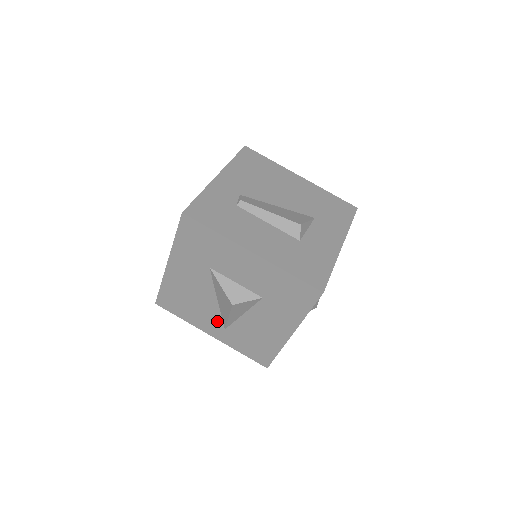
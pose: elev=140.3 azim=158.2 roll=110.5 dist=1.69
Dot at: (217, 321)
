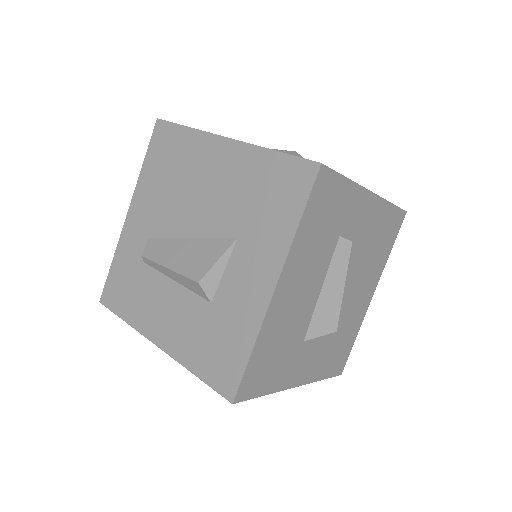
Dot at: occluded
